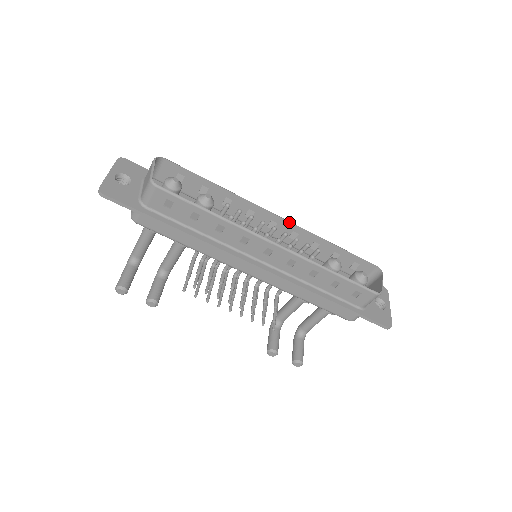
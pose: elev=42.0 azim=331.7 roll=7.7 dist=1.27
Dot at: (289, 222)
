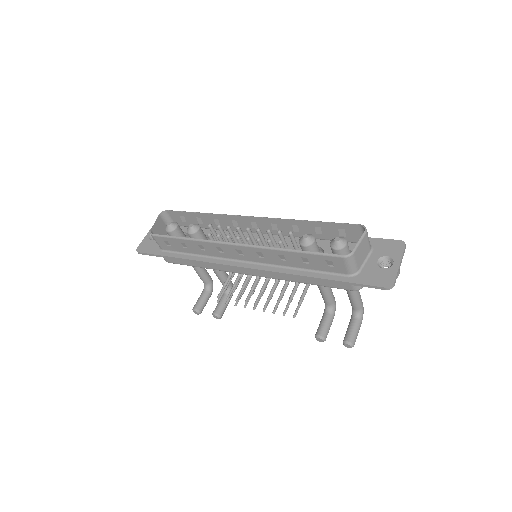
Dot at: (261, 218)
